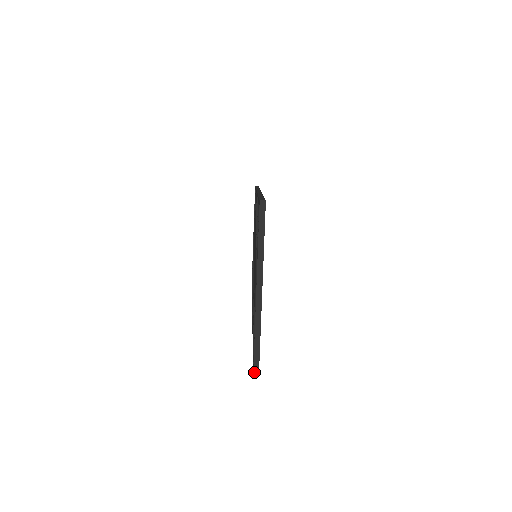
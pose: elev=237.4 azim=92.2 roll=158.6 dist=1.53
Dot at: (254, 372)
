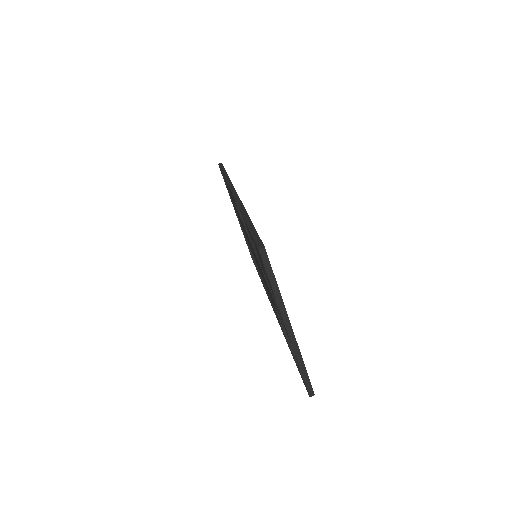
Dot at: (310, 395)
